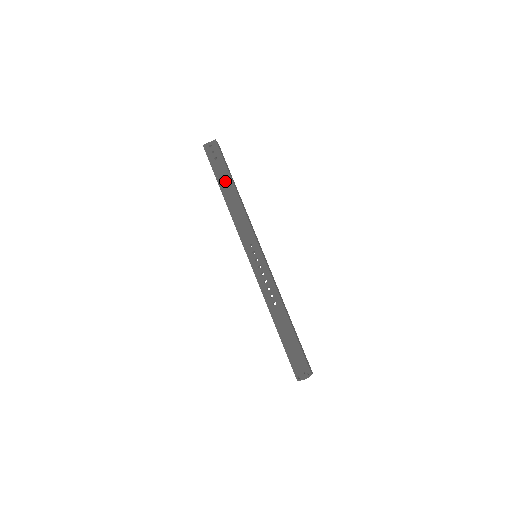
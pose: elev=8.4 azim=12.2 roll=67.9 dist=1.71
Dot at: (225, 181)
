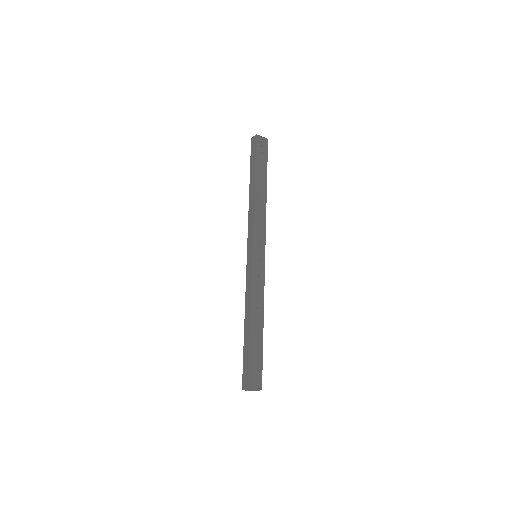
Dot at: (261, 177)
